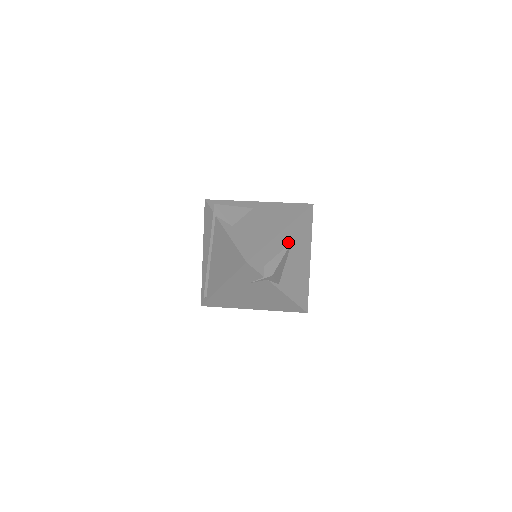
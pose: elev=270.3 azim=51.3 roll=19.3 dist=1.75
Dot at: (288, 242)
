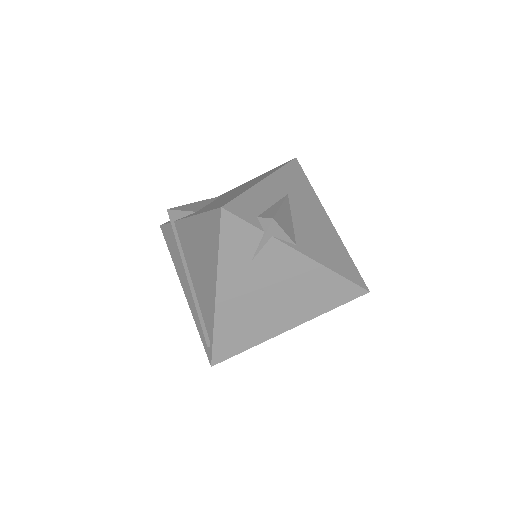
Dot at: (281, 194)
